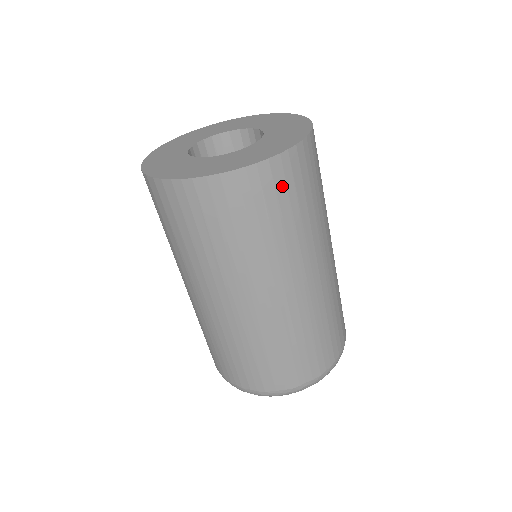
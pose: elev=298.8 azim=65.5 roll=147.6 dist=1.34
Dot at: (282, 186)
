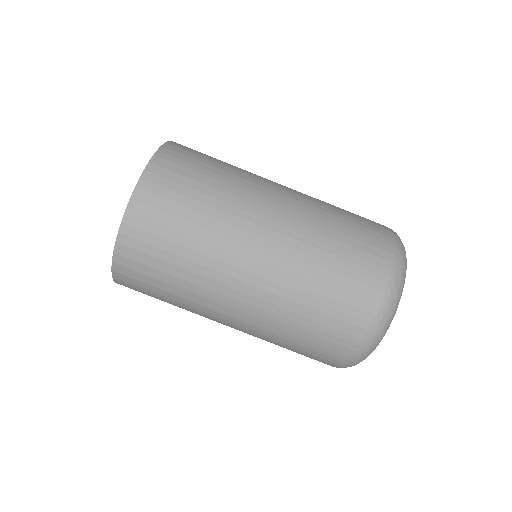
Dot at: (178, 168)
